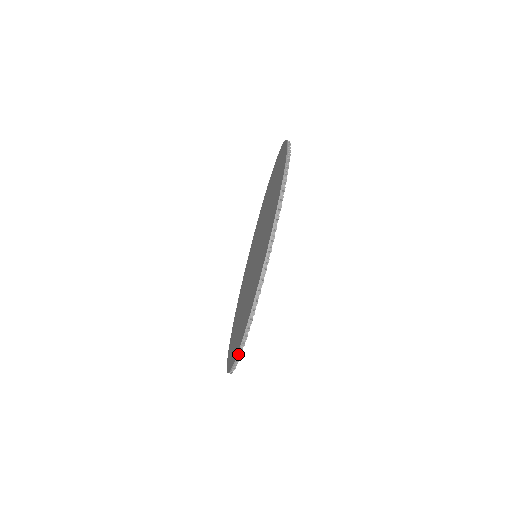
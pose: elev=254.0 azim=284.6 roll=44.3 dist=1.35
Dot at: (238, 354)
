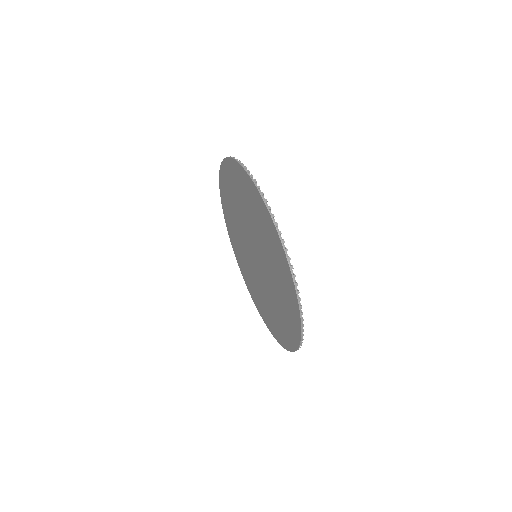
Dot at: (299, 304)
